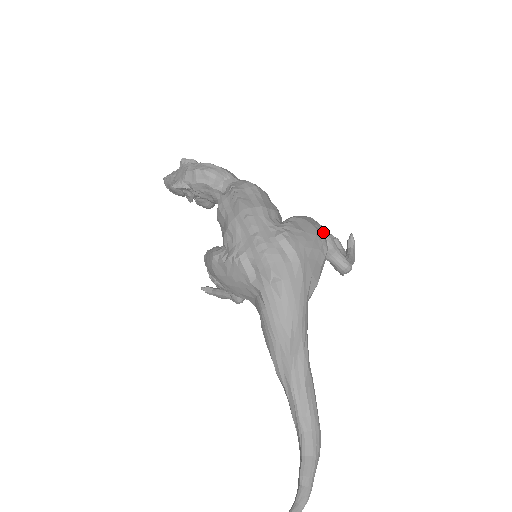
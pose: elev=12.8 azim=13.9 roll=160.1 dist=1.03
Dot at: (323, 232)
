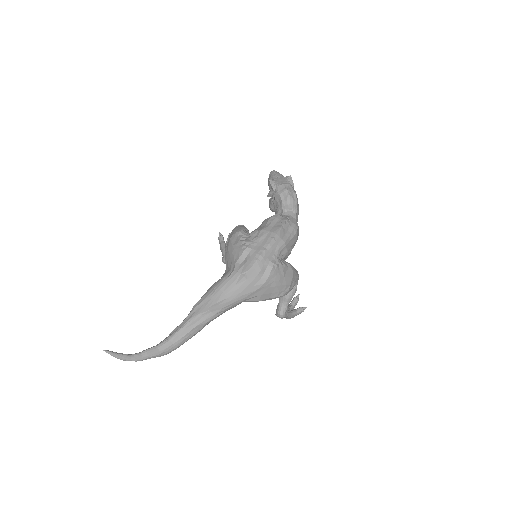
Dot at: (293, 288)
